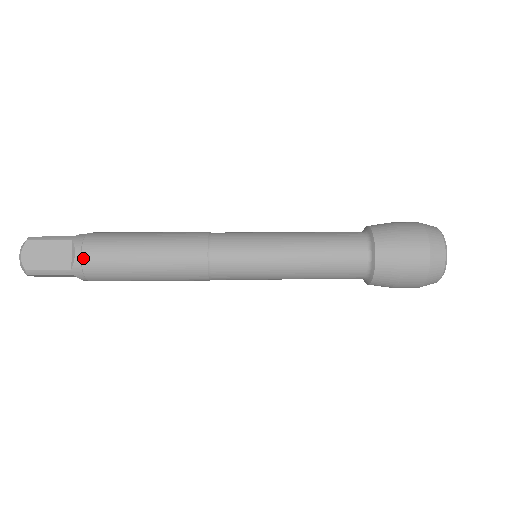
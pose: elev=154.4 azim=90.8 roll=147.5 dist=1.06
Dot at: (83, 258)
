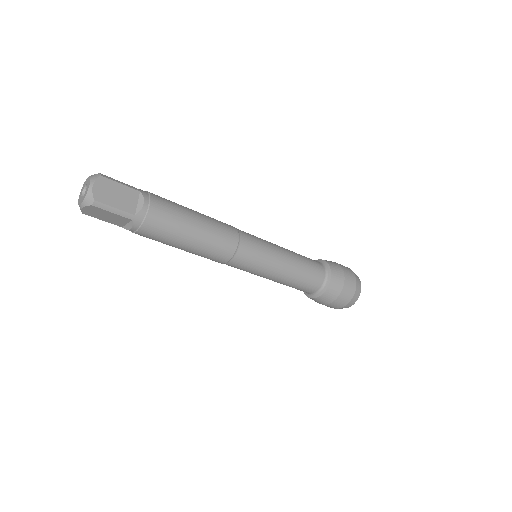
Dot at: (150, 209)
